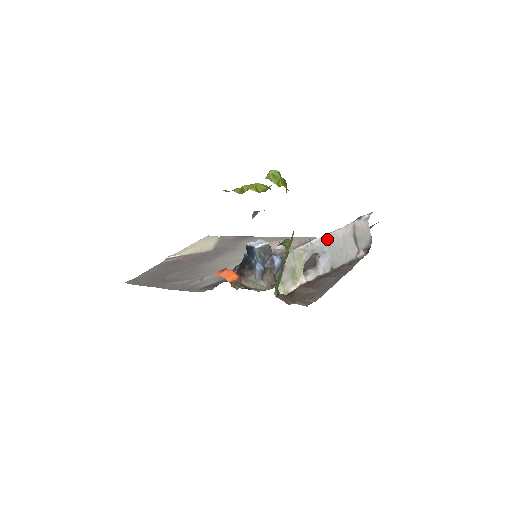
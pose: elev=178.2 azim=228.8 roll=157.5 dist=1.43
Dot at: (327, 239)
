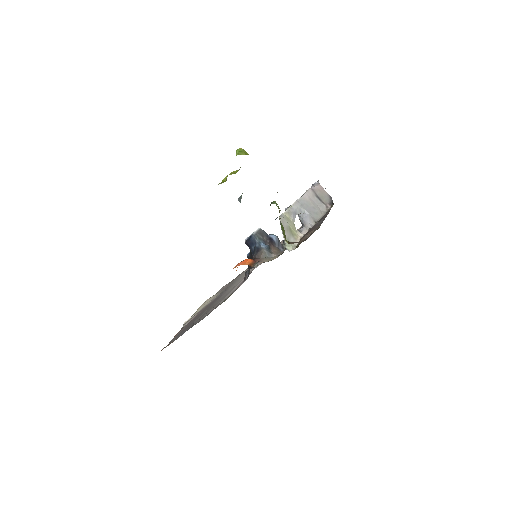
Dot at: (300, 202)
